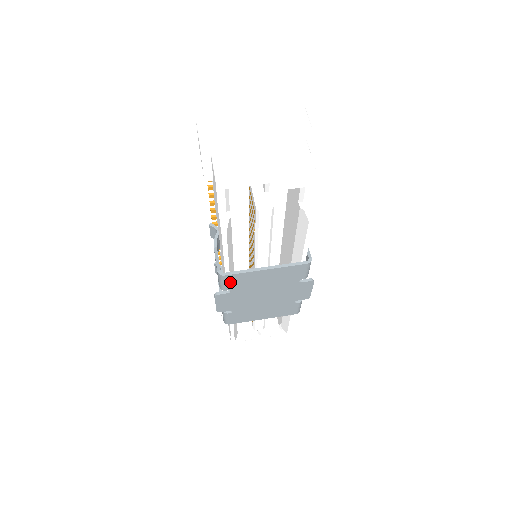
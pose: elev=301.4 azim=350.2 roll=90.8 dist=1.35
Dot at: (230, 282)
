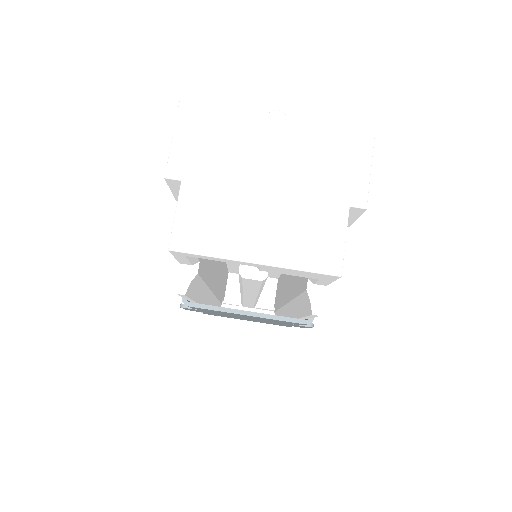
Dot at: occluded
